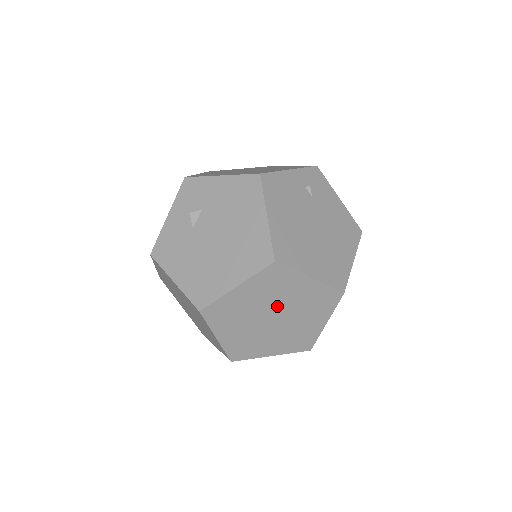
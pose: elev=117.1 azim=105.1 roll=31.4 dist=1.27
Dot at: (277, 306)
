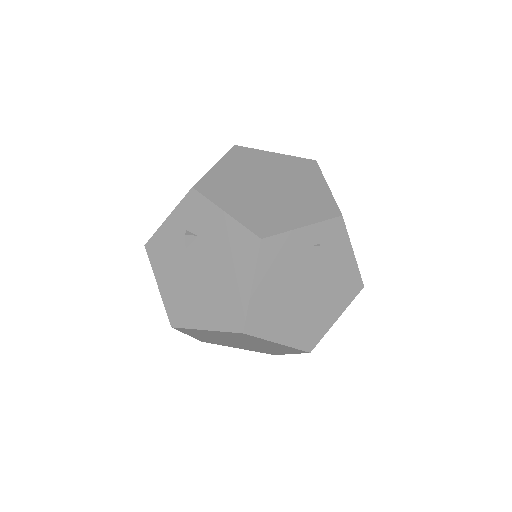
Dot at: (244, 341)
